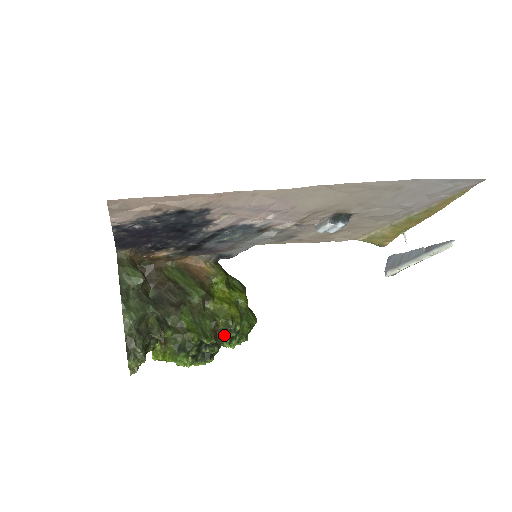
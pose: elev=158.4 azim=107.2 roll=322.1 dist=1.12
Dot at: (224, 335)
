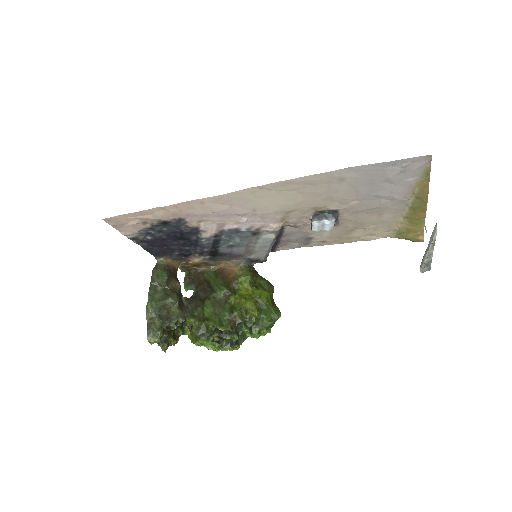
Dot at: (243, 326)
